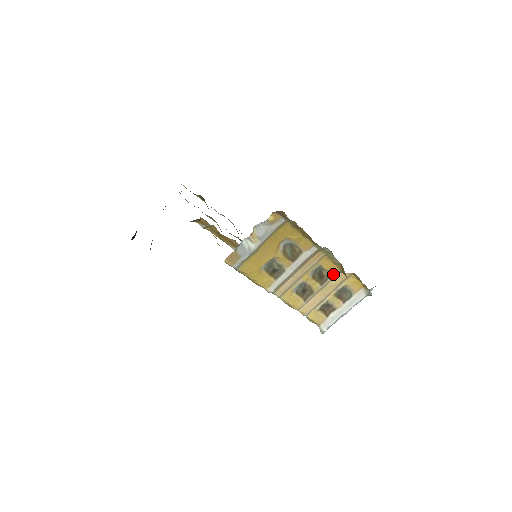
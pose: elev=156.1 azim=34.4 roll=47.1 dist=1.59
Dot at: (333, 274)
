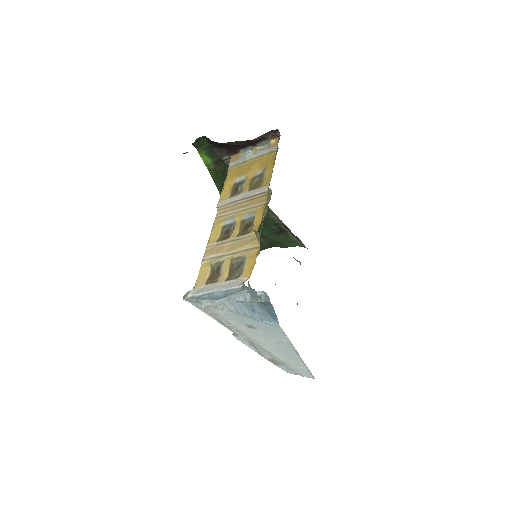
Dot at: (252, 232)
